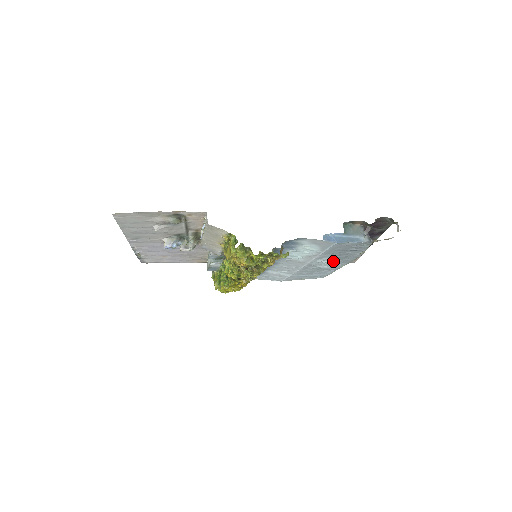
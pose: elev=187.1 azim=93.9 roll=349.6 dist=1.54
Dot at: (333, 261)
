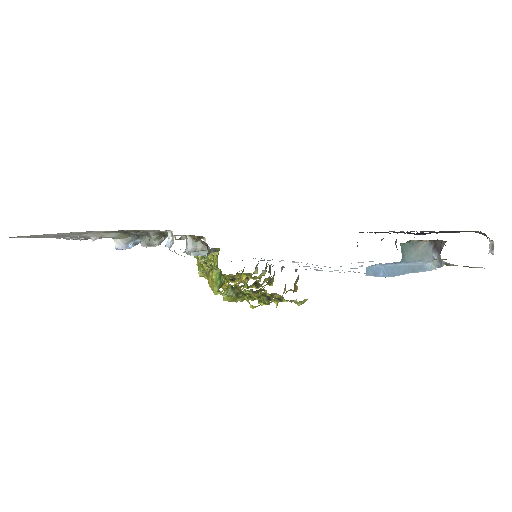
Dot at: occluded
